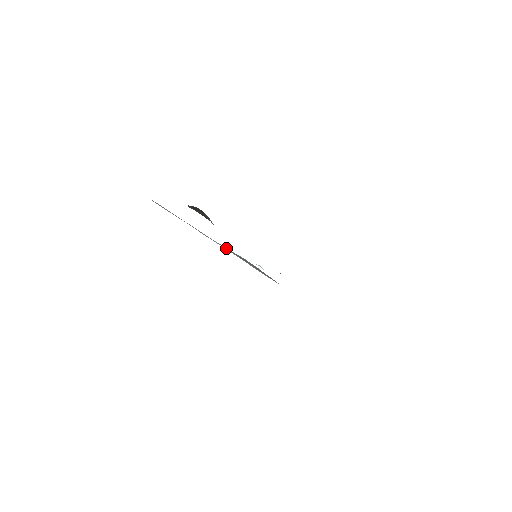
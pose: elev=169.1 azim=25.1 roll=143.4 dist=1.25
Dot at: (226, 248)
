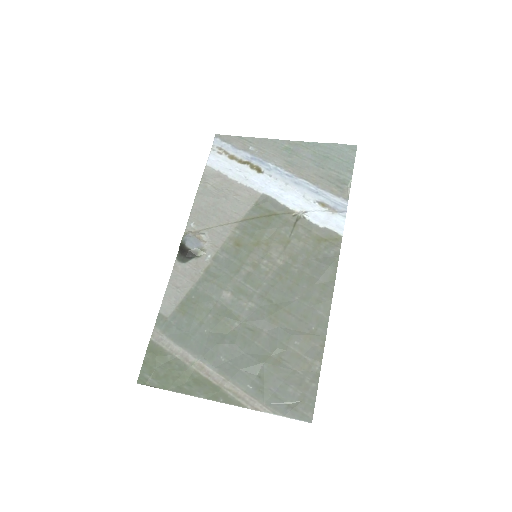
Dot at: (297, 162)
